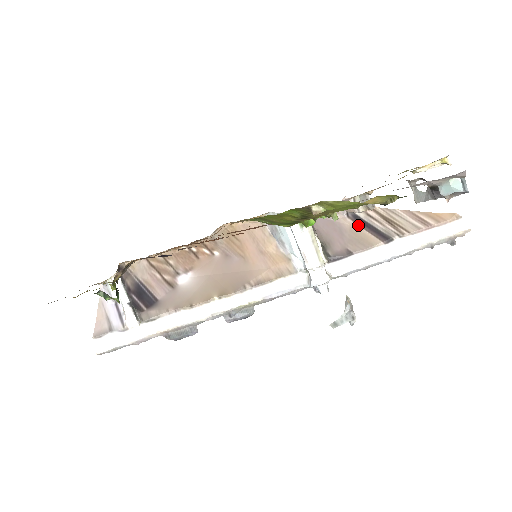
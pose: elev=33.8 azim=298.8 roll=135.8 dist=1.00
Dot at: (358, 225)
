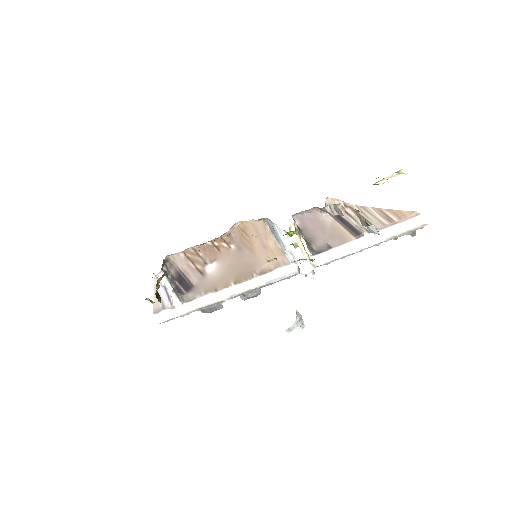
Dot at: (337, 222)
